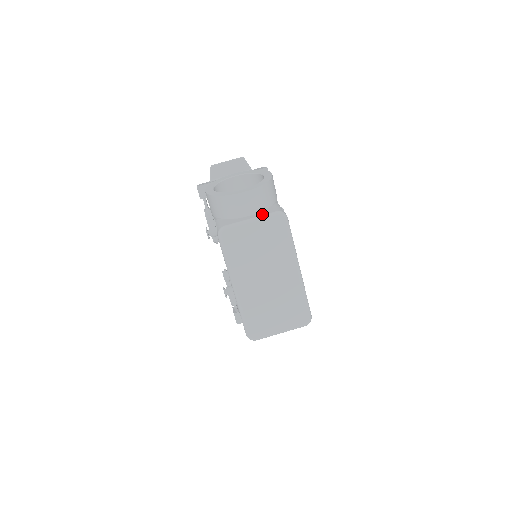
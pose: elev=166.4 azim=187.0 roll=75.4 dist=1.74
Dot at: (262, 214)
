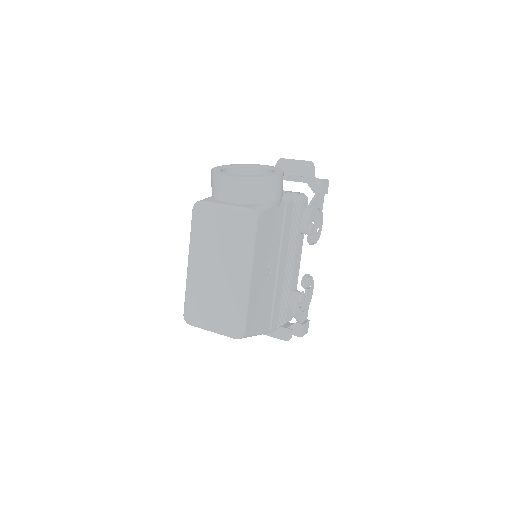
Dot at: (237, 205)
